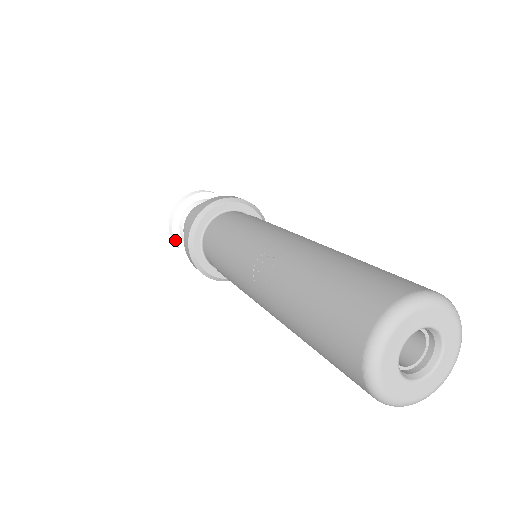
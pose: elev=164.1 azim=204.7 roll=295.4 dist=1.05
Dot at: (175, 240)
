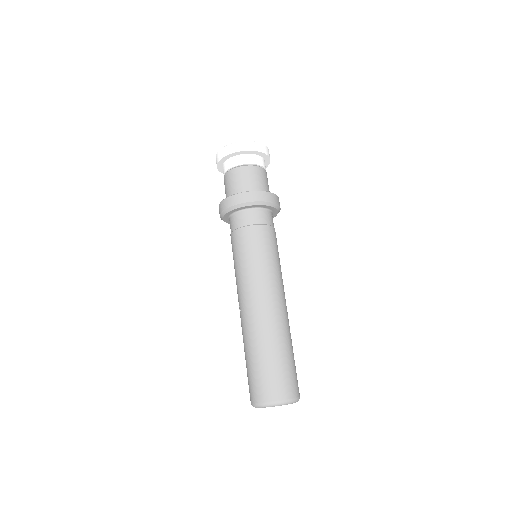
Dot at: occluded
